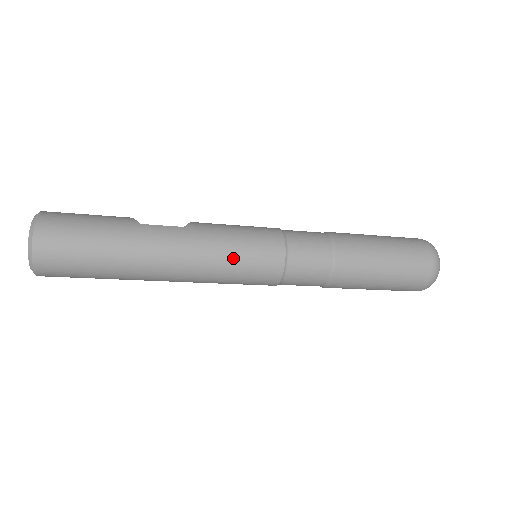
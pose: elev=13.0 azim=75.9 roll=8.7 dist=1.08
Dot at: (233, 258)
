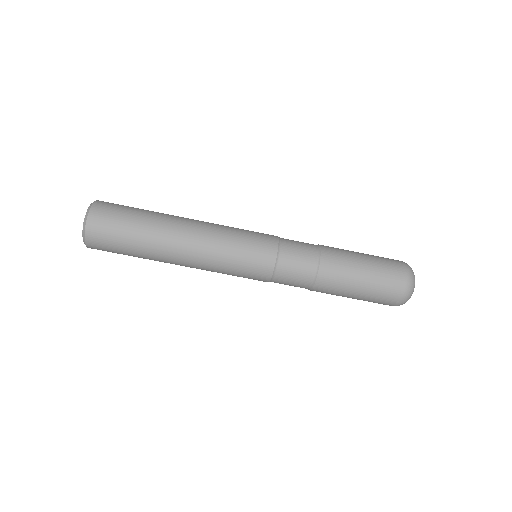
Dot at: (238, 228)
